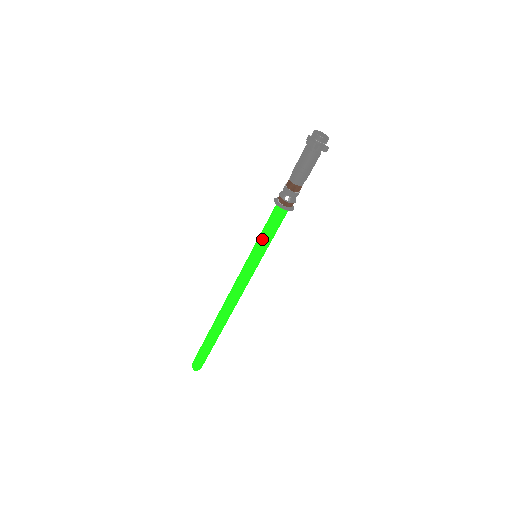
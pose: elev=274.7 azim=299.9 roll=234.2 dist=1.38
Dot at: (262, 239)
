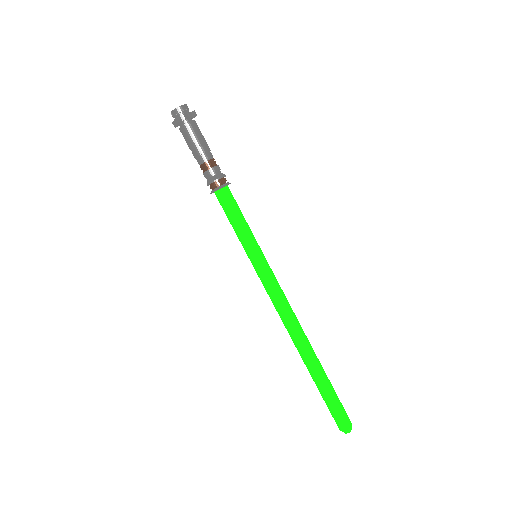
Dot at: (242, 233)
